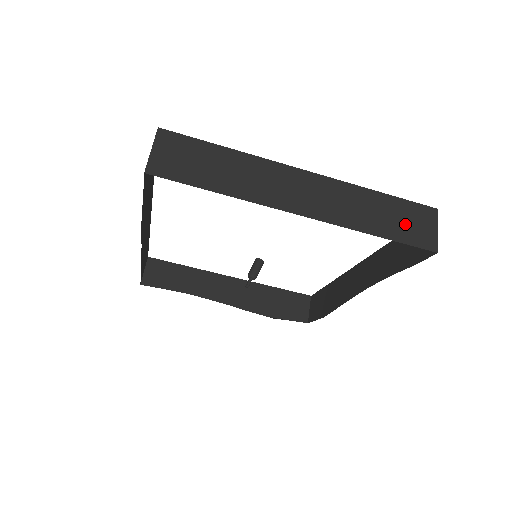
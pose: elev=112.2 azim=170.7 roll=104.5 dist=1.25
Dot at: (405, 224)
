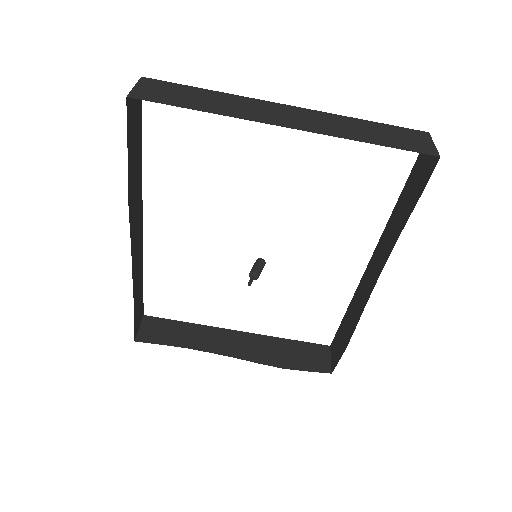
Dot at: (398, 139)
